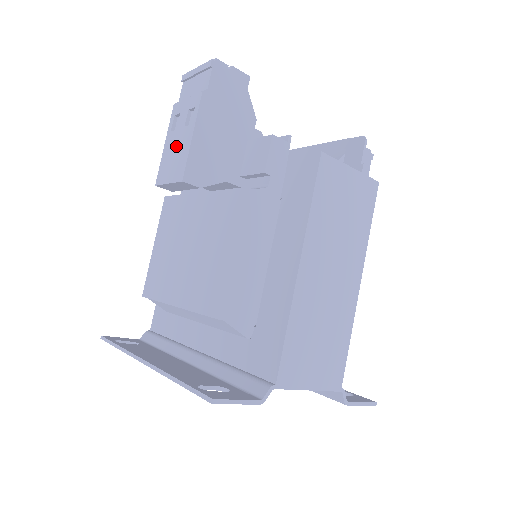
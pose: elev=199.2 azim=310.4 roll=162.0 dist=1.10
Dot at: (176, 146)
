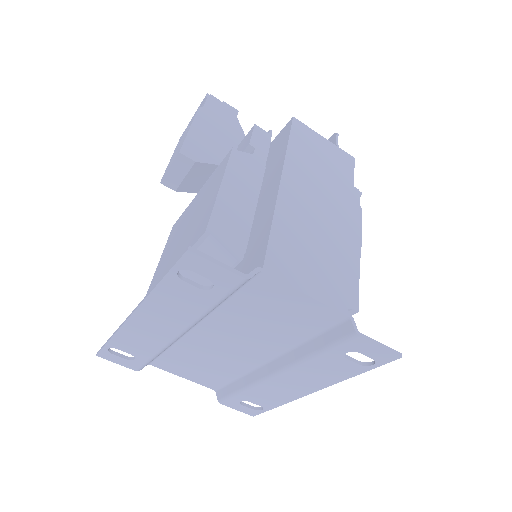
Dot at: (178, 147)
